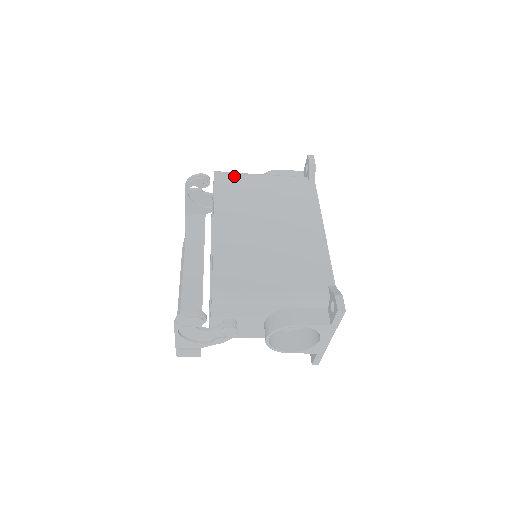
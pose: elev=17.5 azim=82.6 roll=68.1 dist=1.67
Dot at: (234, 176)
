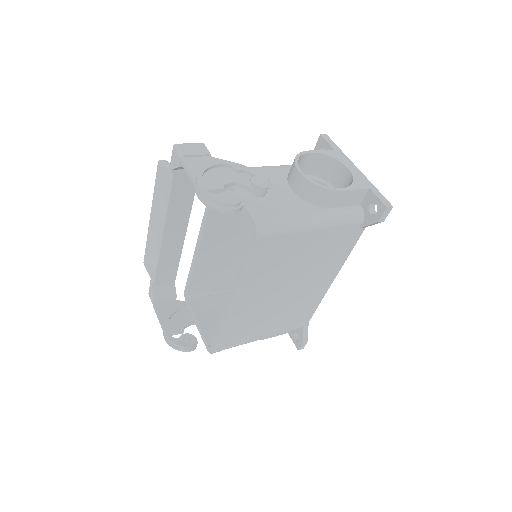
Dot at: (279, 238)
